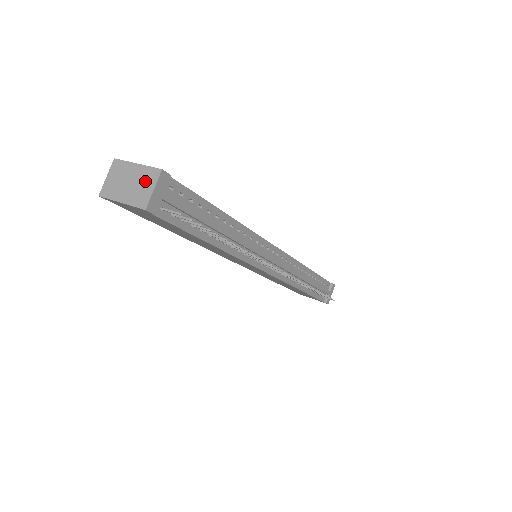
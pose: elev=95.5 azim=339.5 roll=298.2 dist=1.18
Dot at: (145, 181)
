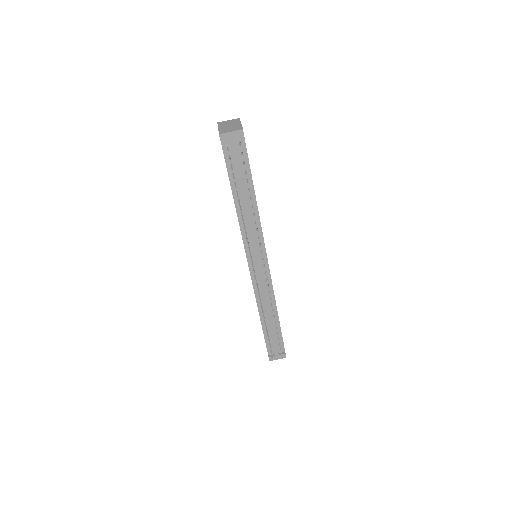
Dot at: (234, 128)
